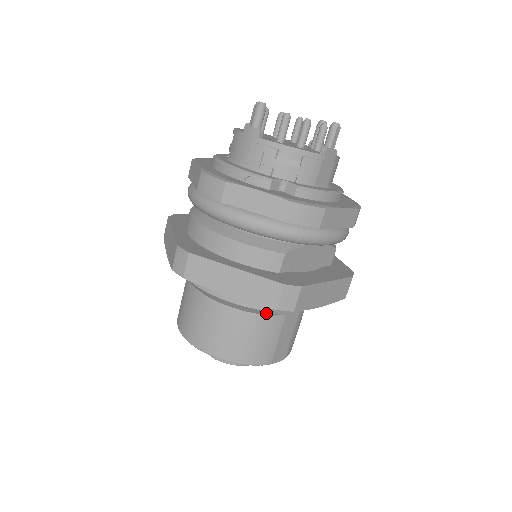
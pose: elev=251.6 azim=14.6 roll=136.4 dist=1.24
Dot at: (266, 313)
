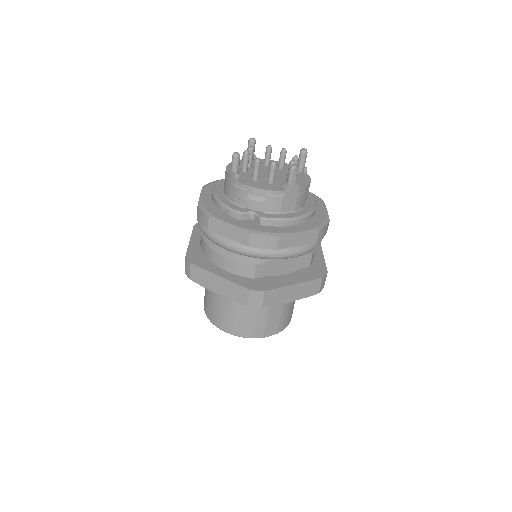
Dot at: occluded
